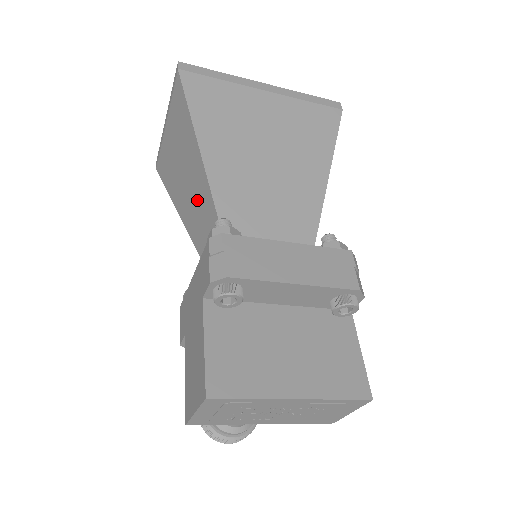
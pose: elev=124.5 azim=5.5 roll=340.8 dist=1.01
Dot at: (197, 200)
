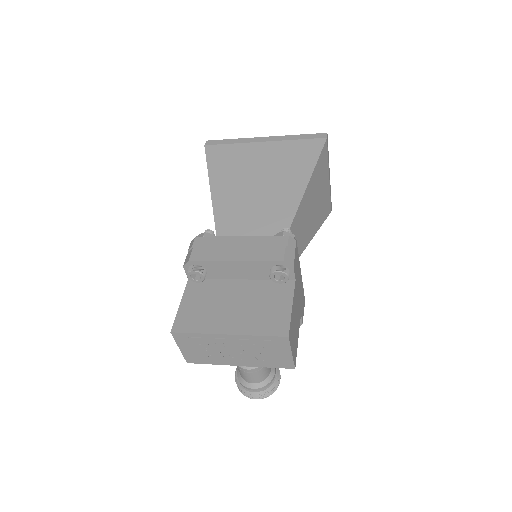
Dot at: occluded
